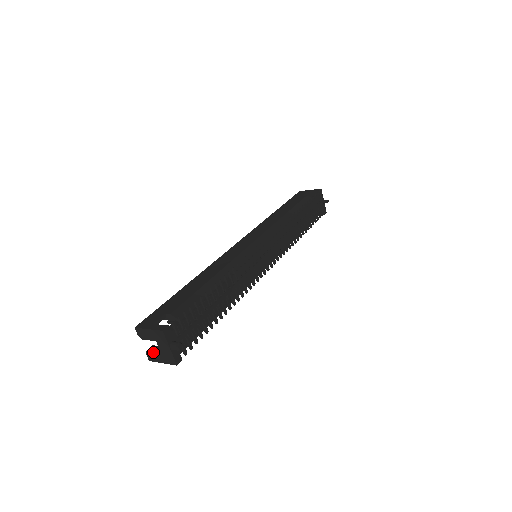
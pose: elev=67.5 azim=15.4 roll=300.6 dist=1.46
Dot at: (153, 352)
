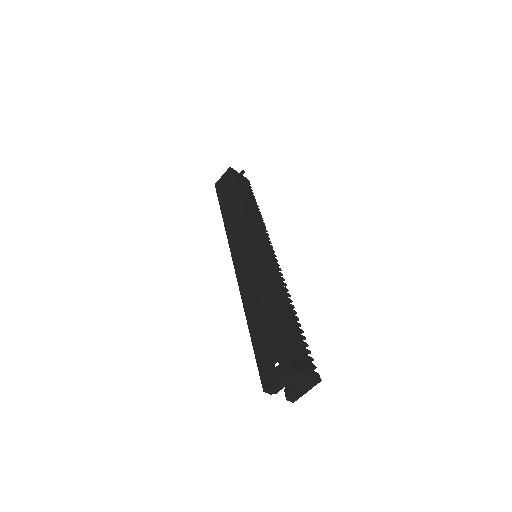
Dot at: (293, 393)
